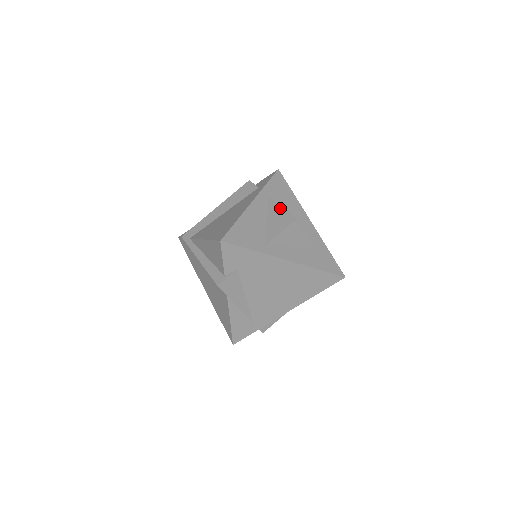
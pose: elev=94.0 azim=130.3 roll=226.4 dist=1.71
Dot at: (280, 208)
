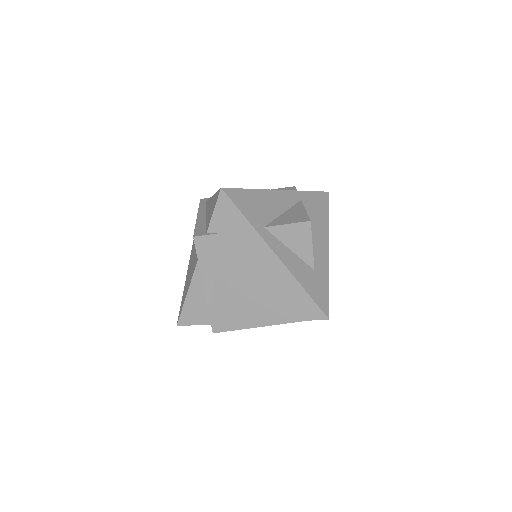
Dot at: (303, 209)
